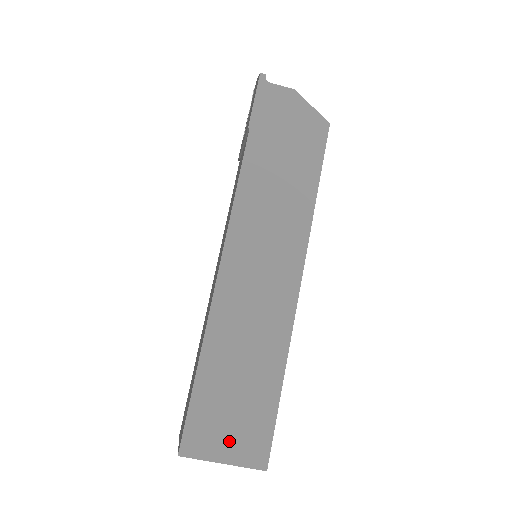
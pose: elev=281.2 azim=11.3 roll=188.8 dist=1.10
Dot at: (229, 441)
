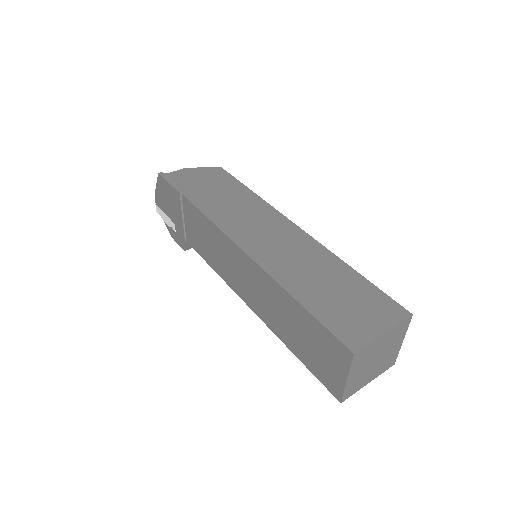
Dot at: (370, 320)
